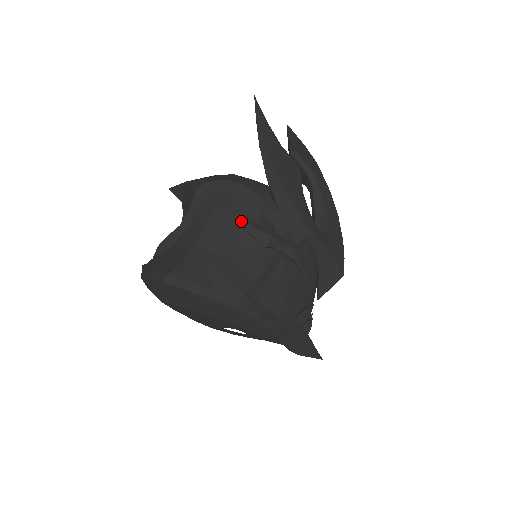
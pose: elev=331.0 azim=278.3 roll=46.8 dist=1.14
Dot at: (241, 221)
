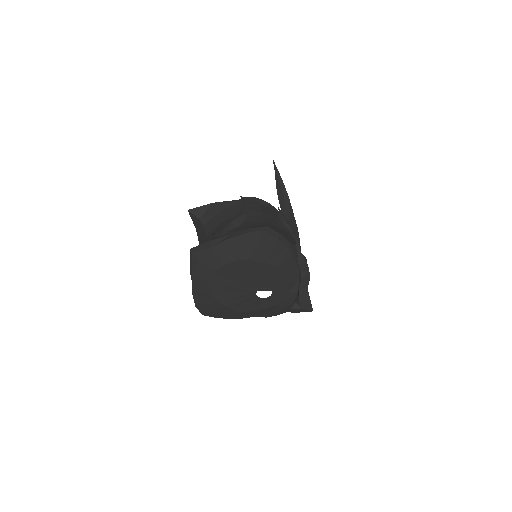
Dot at: (282, 215)
